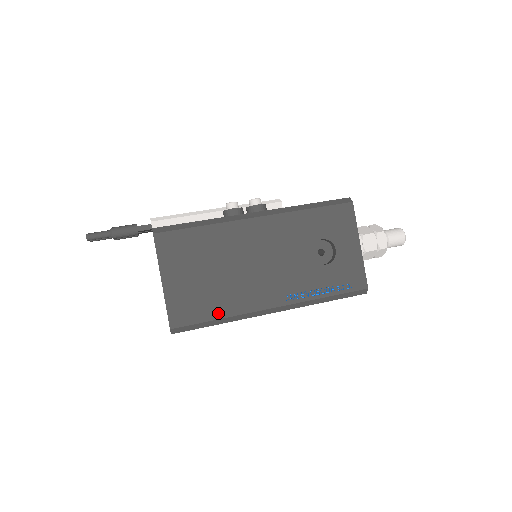
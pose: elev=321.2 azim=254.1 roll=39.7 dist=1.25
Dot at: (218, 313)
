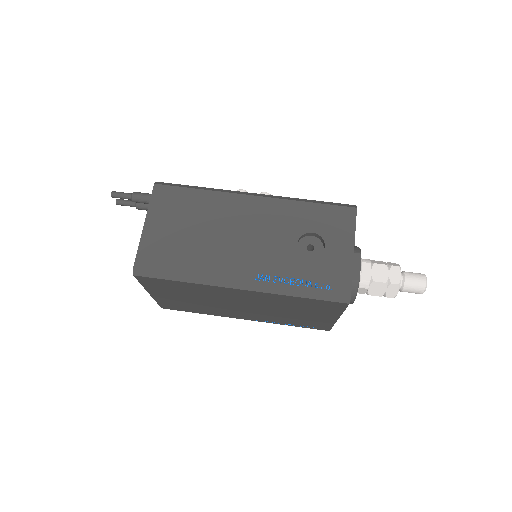
Dot at: (183, 268)
